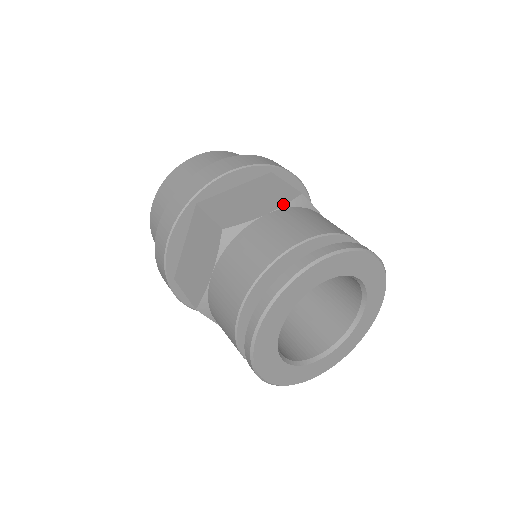
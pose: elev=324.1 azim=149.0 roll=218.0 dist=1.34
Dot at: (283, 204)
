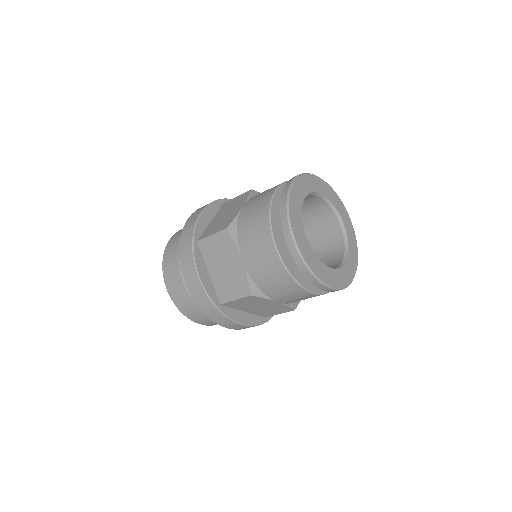
Dot at: (246, 198)
